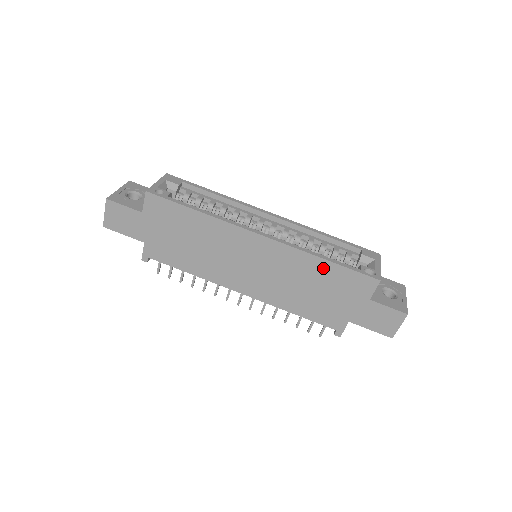
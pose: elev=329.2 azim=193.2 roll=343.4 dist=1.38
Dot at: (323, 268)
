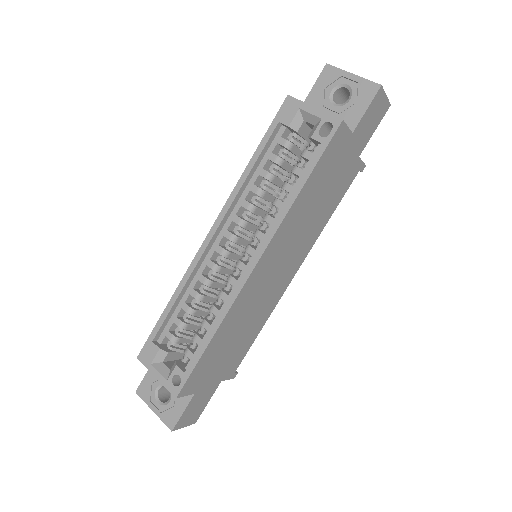
Dot at: (307, 192)
